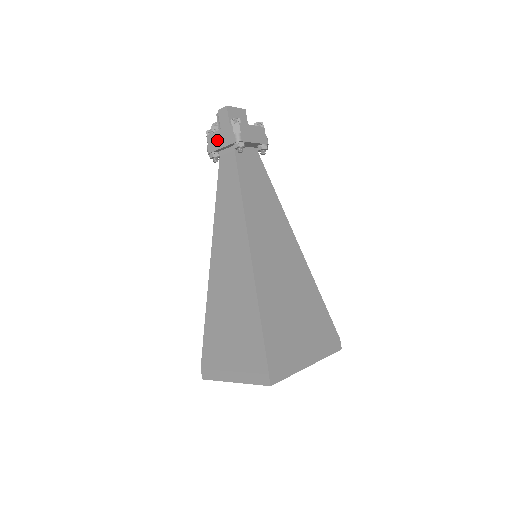
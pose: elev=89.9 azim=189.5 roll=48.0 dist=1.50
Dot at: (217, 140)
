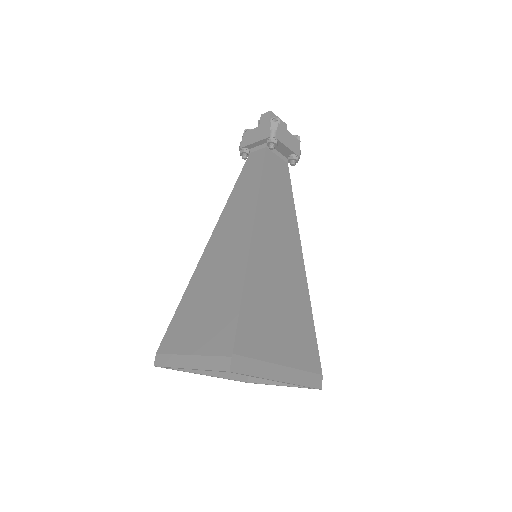
Dot at: (252, 136)
